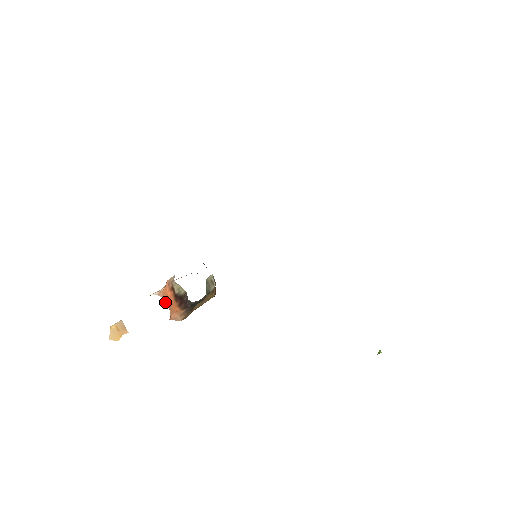
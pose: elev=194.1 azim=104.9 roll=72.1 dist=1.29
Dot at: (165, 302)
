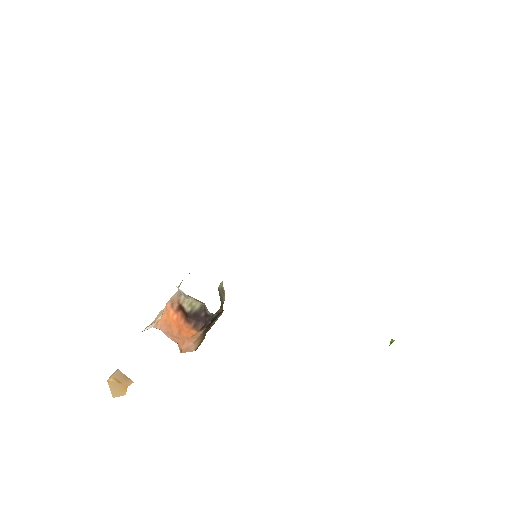
Dot at: (167, 333)
